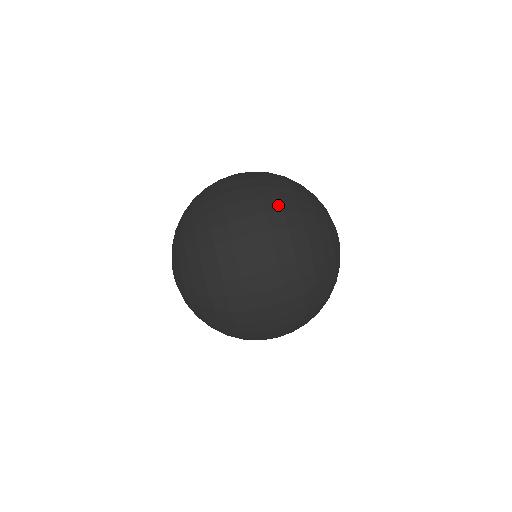
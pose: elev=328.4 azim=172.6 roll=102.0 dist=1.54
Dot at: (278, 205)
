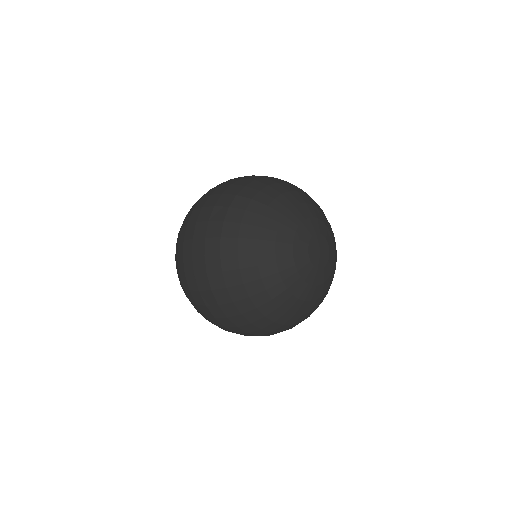
Dot at: (217, 247)
